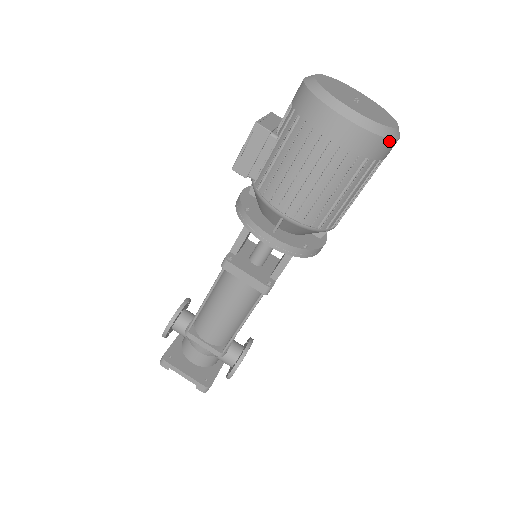
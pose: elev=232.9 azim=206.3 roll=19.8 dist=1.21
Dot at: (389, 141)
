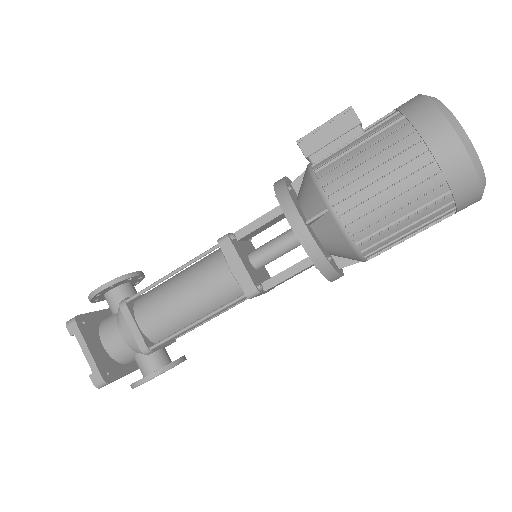
Dot at: (479, 188)
